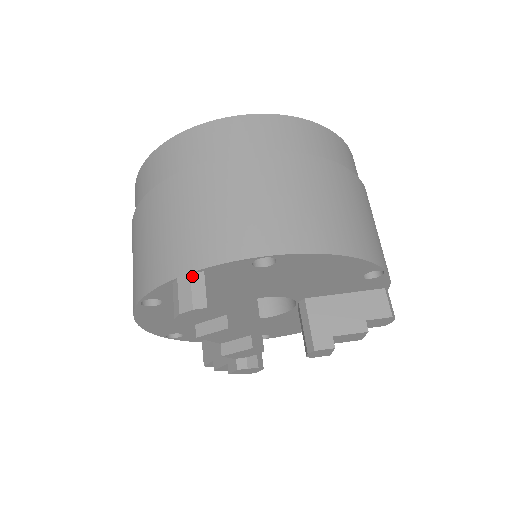
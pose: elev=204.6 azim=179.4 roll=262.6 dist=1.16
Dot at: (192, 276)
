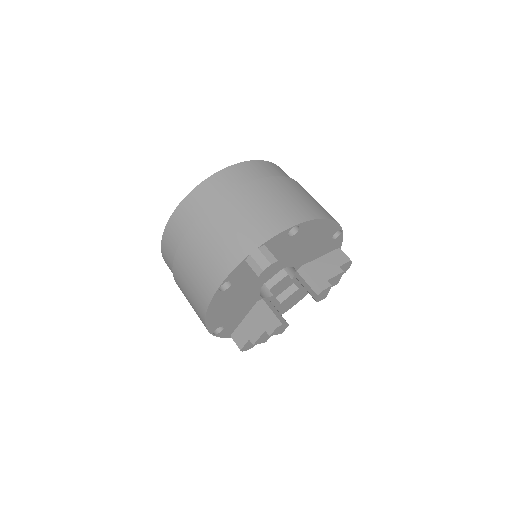
Dot at: (260, 249)
